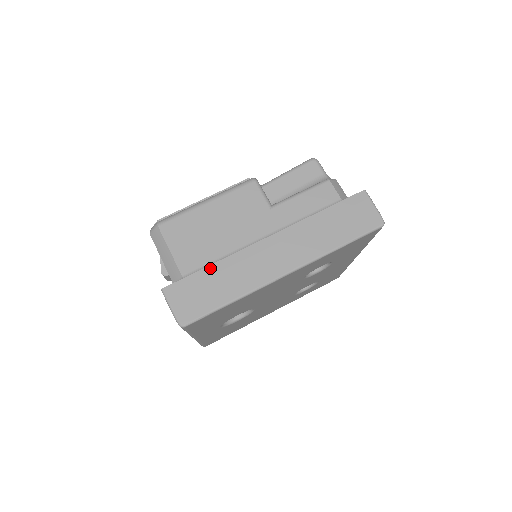
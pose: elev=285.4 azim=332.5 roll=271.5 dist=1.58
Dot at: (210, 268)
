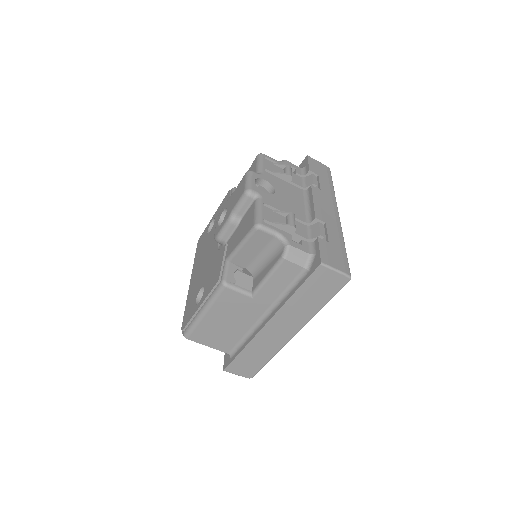
Dot at: (243, 352)
